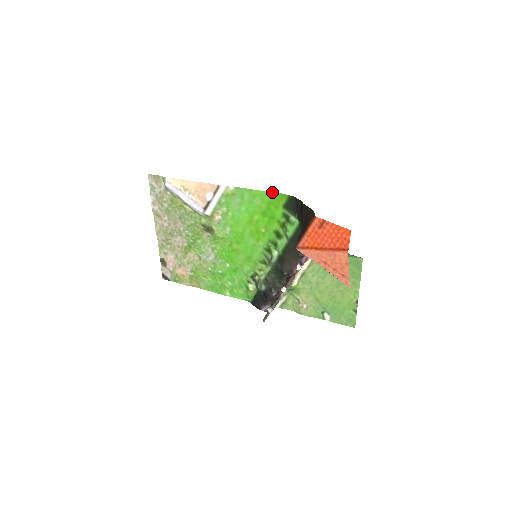
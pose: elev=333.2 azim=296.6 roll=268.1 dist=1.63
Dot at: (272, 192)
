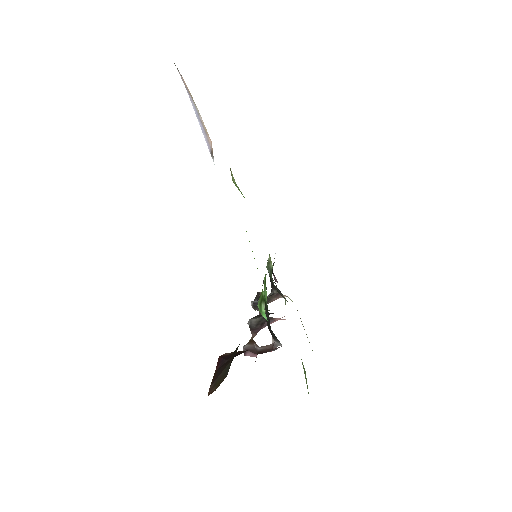
Dot at: occluded
